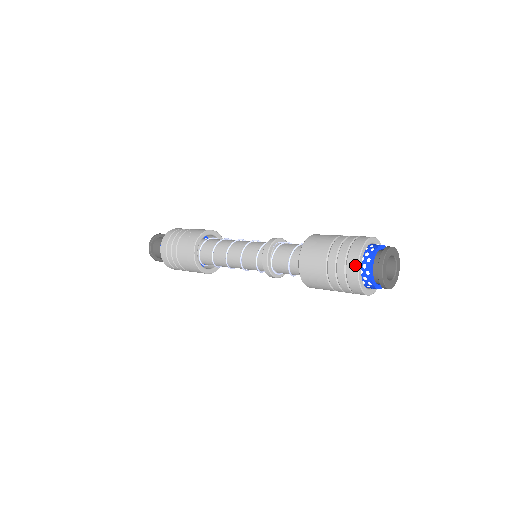
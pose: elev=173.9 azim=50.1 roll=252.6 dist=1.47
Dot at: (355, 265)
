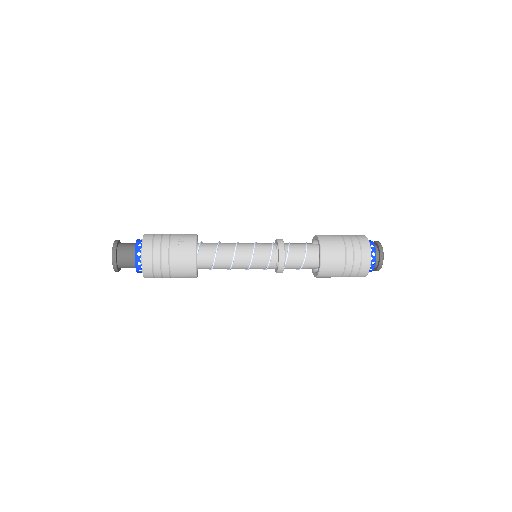
Dot at: (369, 259)
